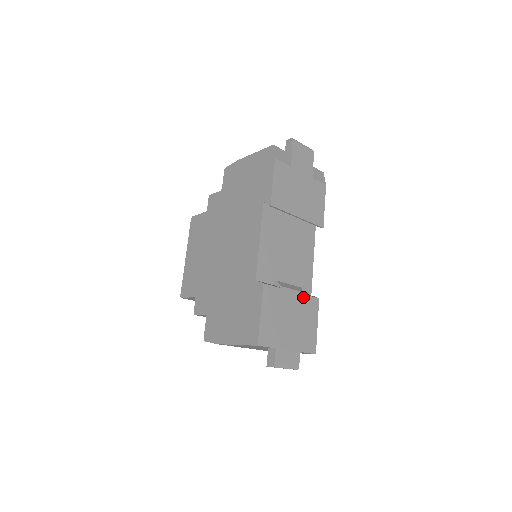
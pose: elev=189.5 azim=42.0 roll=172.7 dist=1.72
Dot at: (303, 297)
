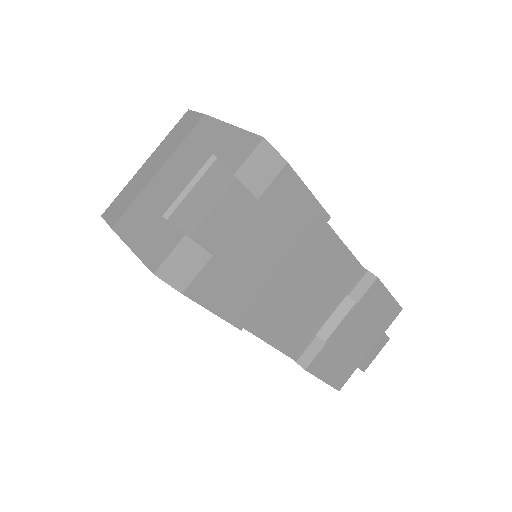
Dot at: (357, 307)
